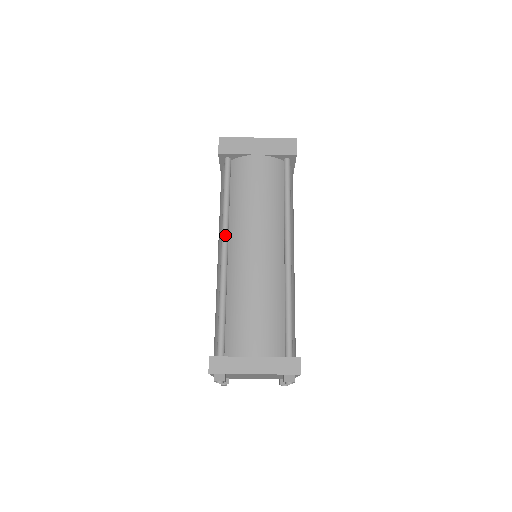
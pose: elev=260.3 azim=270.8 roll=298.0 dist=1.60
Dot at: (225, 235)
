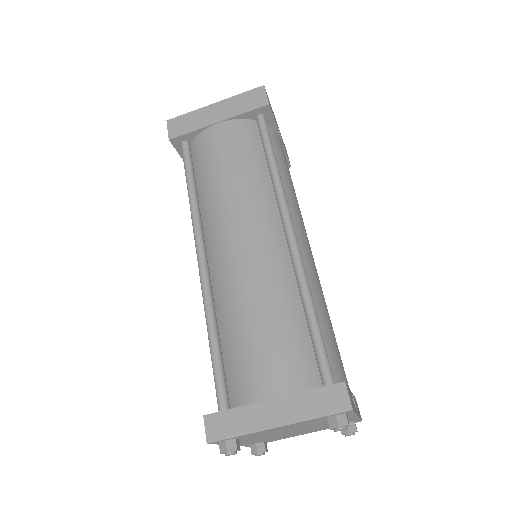
Dot at: (198, 236)
